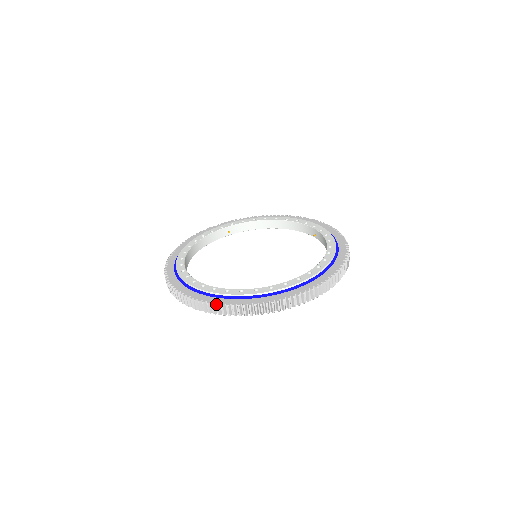
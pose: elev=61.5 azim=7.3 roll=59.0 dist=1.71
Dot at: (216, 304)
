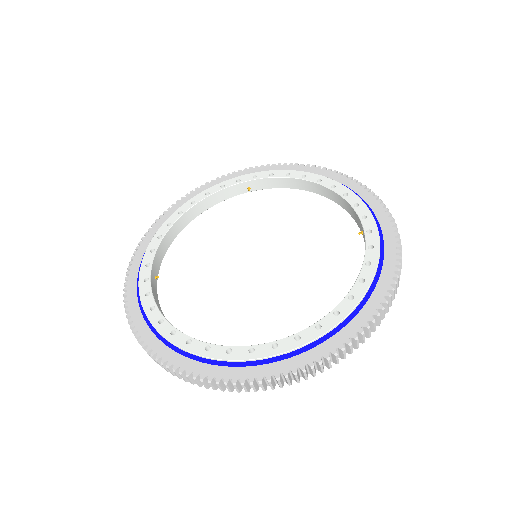
Dot at: (150, 353)
